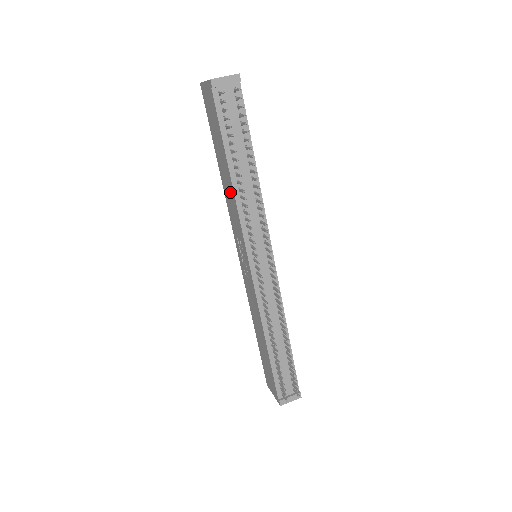
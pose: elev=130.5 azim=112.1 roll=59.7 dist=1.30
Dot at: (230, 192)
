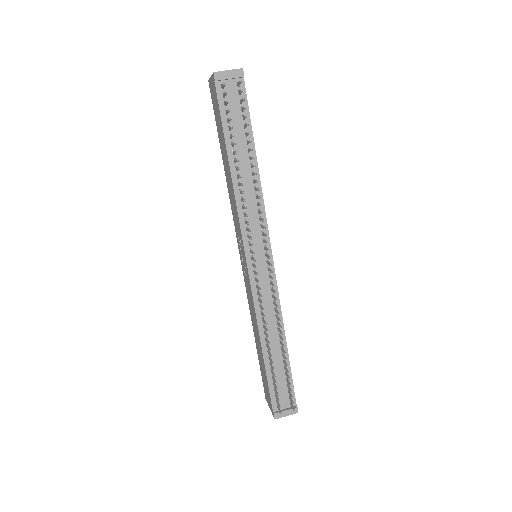
Dot at: (231, 187)
